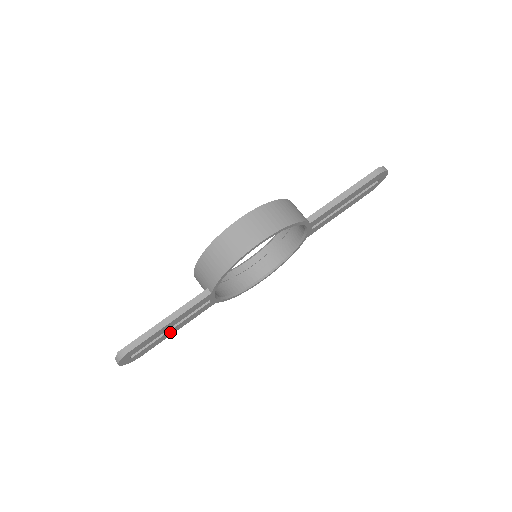
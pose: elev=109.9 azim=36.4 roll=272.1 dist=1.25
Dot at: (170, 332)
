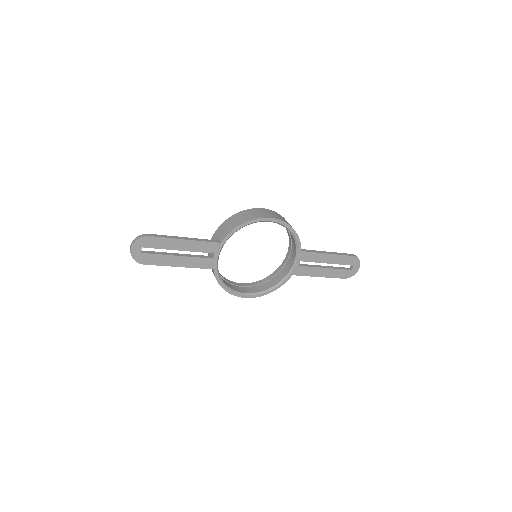
Dot at: (174, 260)
